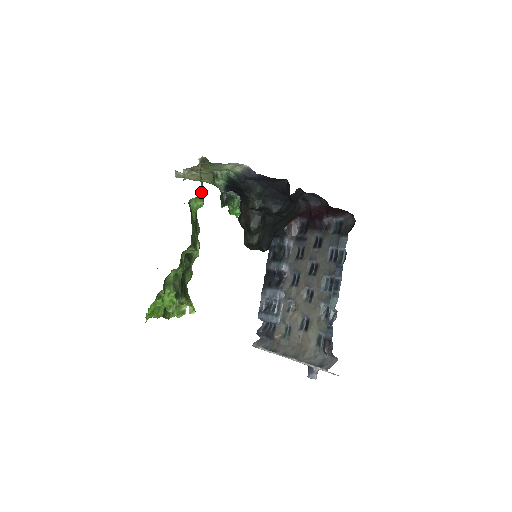
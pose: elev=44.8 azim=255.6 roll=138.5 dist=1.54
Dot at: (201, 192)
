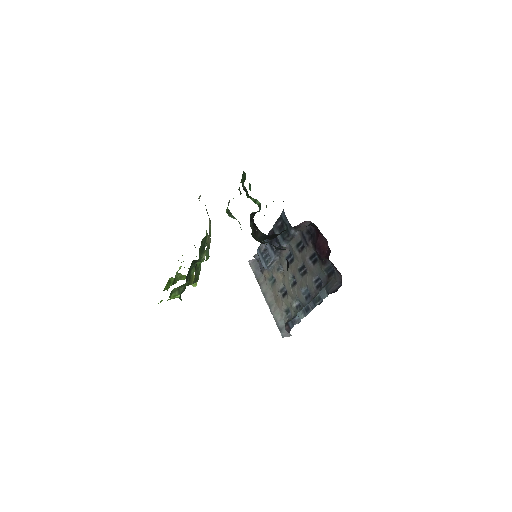
Dot at: (206, 259)
